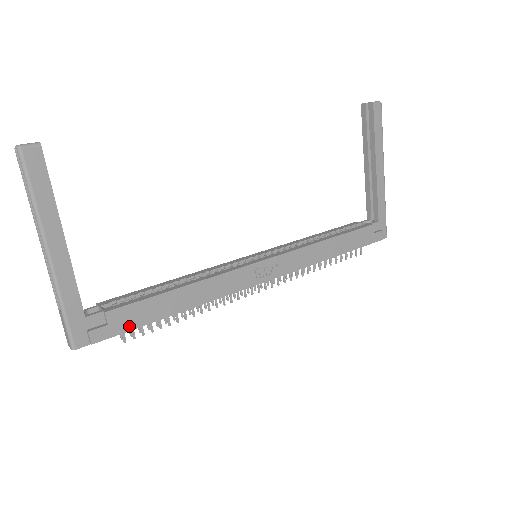
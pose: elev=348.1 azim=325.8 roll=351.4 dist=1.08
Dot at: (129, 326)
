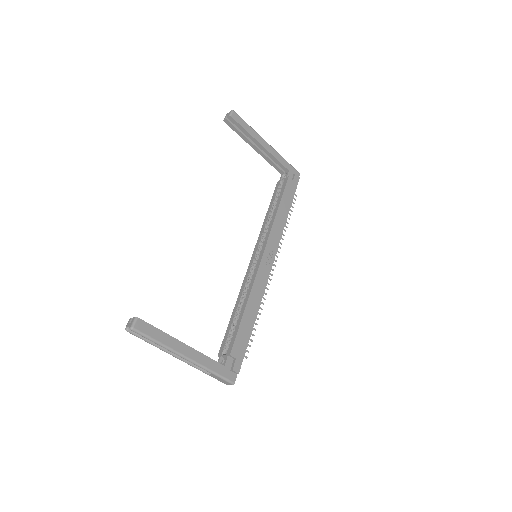
Dot at: (244, 349)
